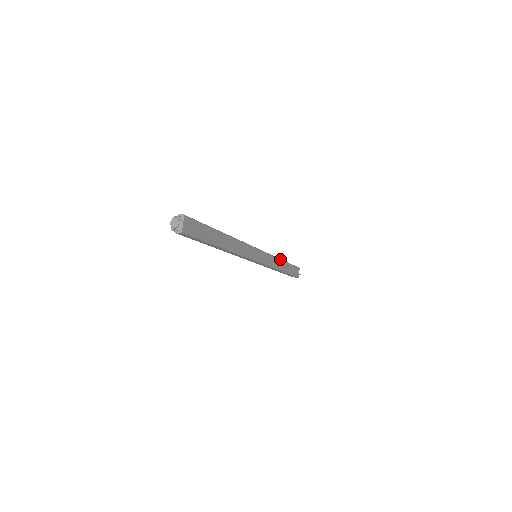
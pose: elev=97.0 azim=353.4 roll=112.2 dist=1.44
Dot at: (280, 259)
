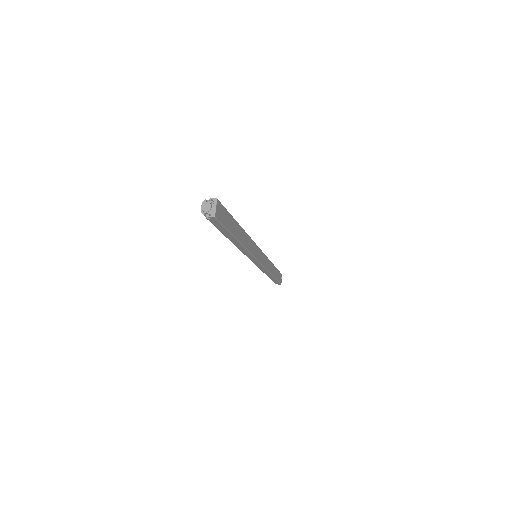
Dot at: (271, 262)
